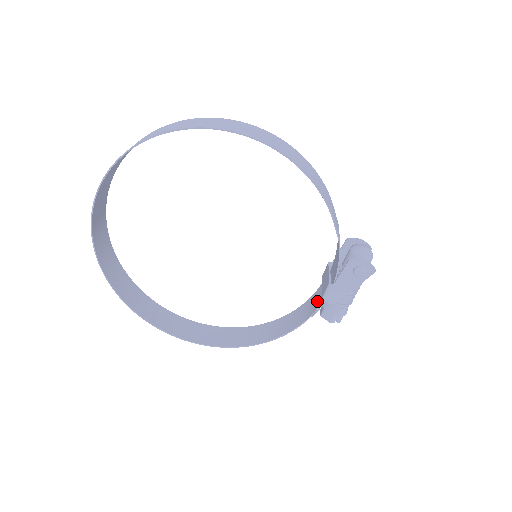
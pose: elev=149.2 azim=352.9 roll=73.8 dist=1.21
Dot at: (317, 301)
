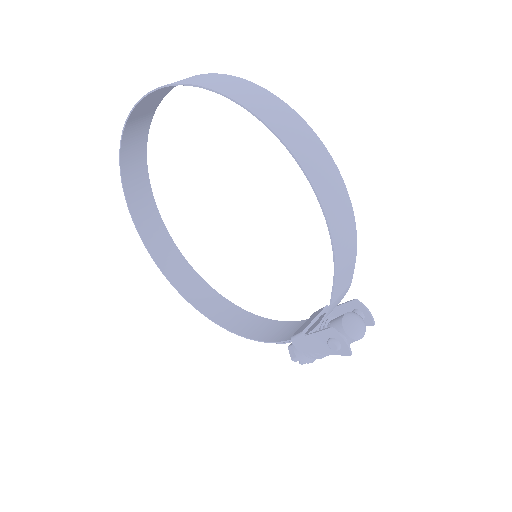
Dot at: (291, 333)
